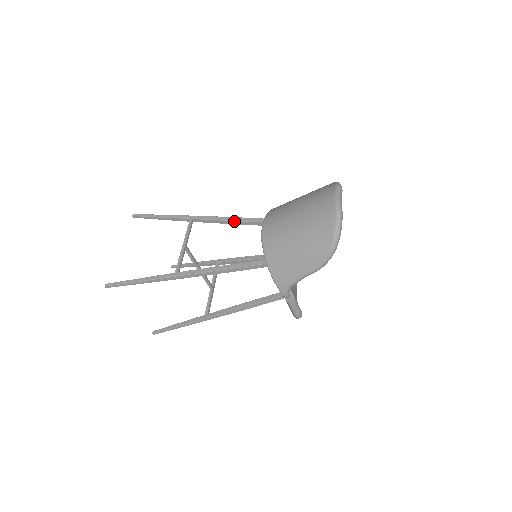
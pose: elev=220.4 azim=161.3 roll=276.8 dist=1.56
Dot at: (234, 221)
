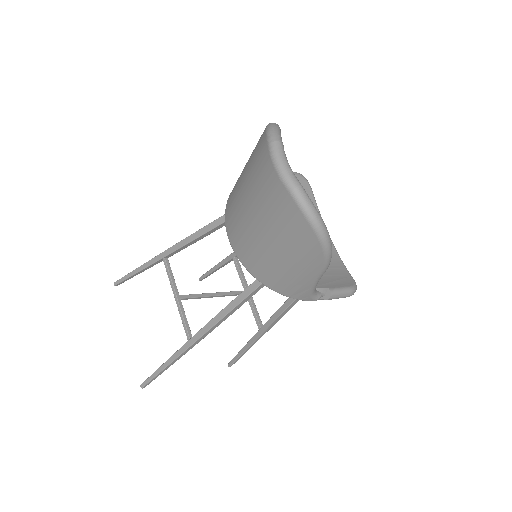
Dot at: (203, 235)
